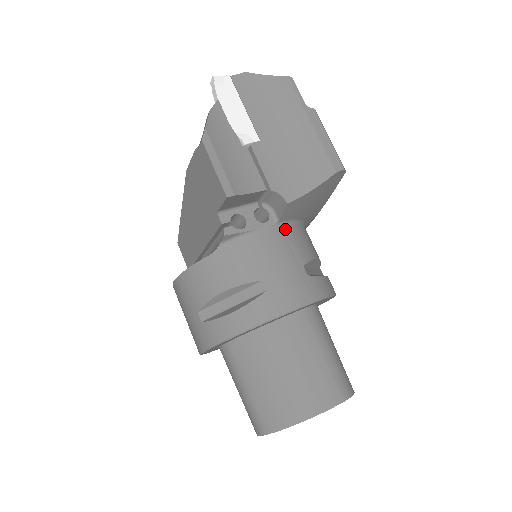
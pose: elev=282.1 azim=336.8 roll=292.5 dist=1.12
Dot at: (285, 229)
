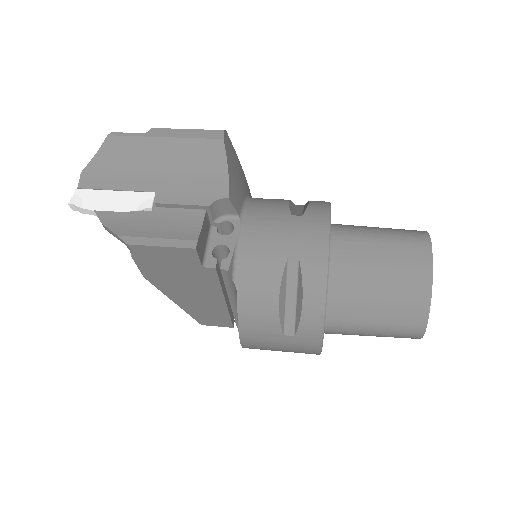
Dot at: (249, 214)
